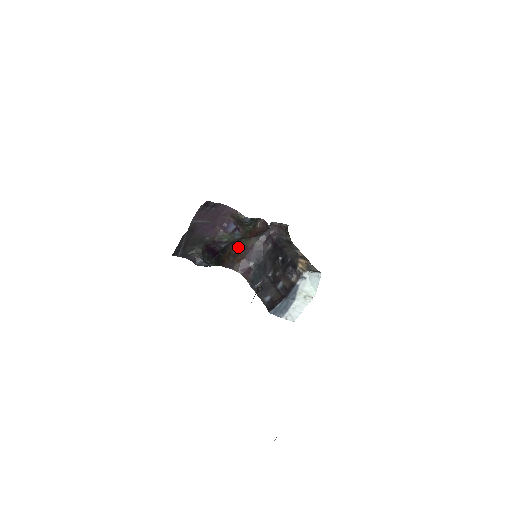
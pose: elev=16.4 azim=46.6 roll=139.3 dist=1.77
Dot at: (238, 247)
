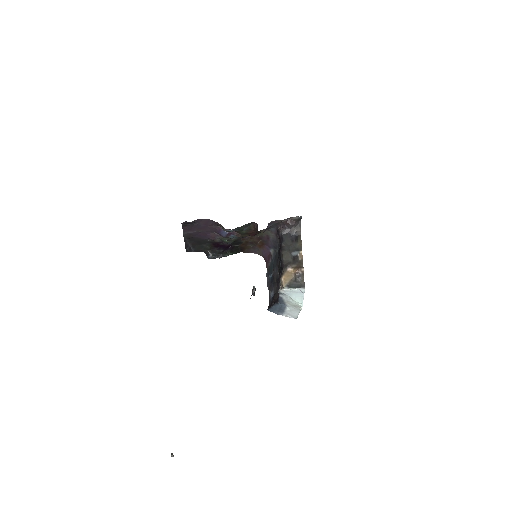
Dot at: (254, 236)
